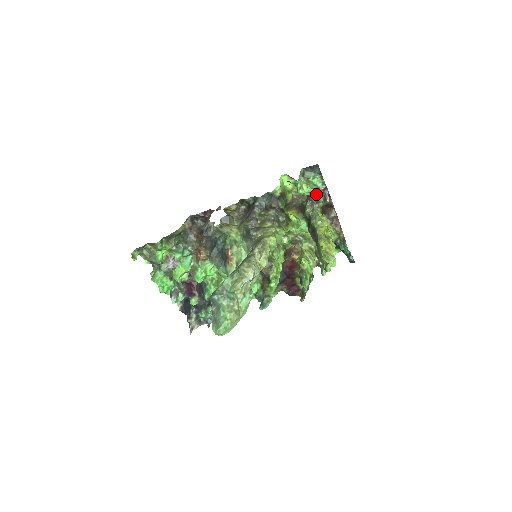
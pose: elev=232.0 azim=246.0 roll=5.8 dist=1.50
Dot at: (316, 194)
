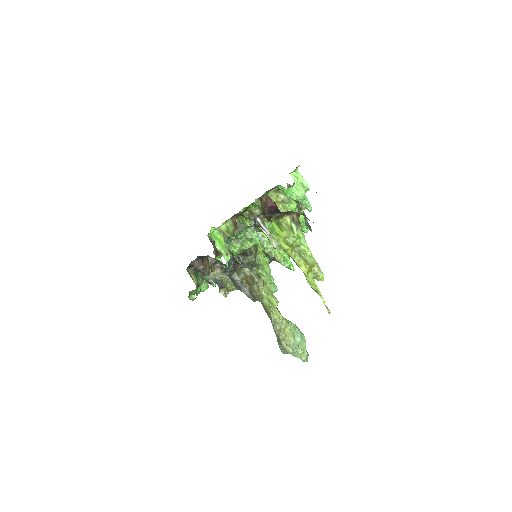
Dot at: (256, 242)
